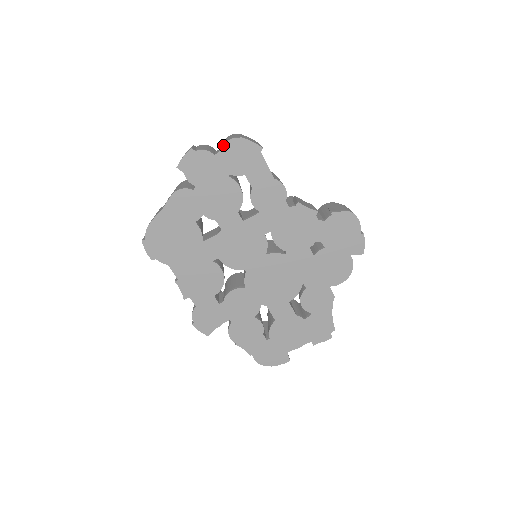
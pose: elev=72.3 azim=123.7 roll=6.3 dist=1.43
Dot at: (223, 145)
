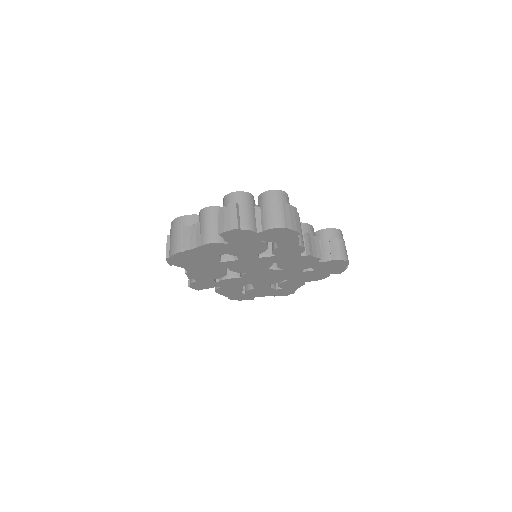
Dot at: (268, 230)
